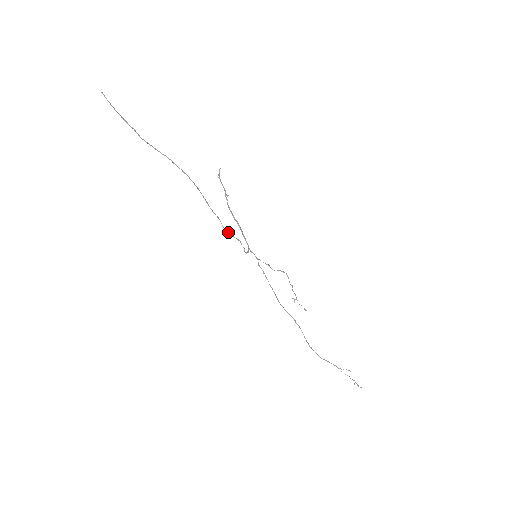
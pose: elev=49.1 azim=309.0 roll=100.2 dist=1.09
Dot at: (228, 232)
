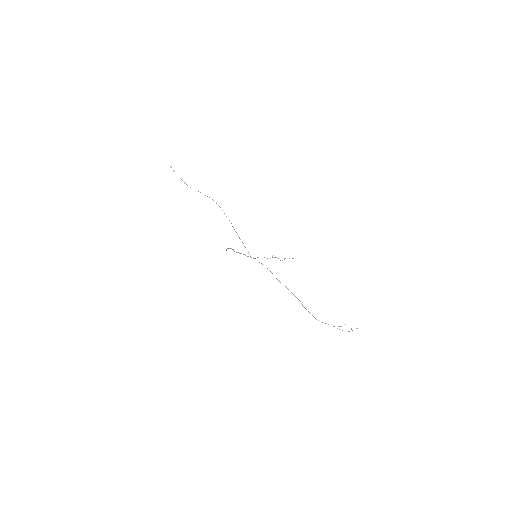
Dot at: (236, 232)
